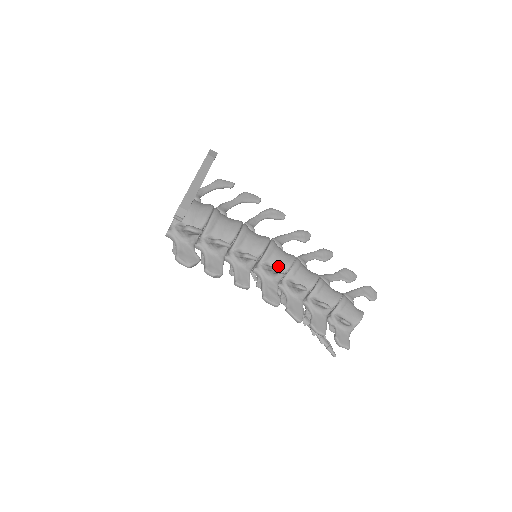
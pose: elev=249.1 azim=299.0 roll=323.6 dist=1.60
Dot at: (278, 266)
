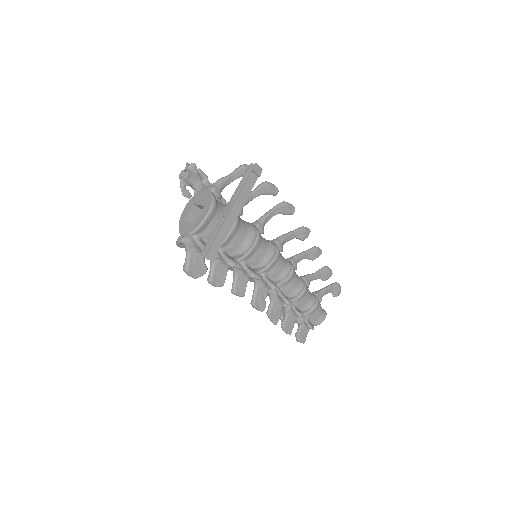
Dot at: (275, 277)
